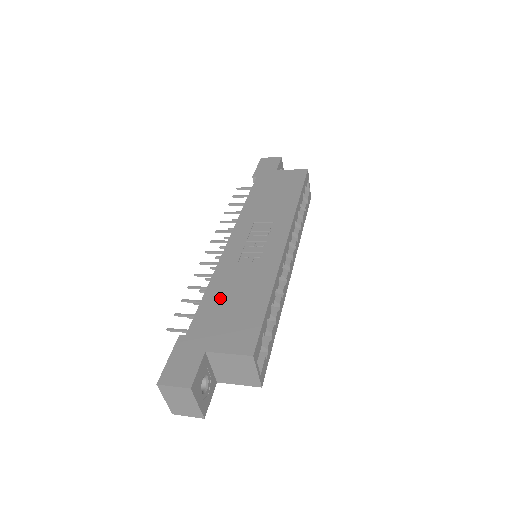
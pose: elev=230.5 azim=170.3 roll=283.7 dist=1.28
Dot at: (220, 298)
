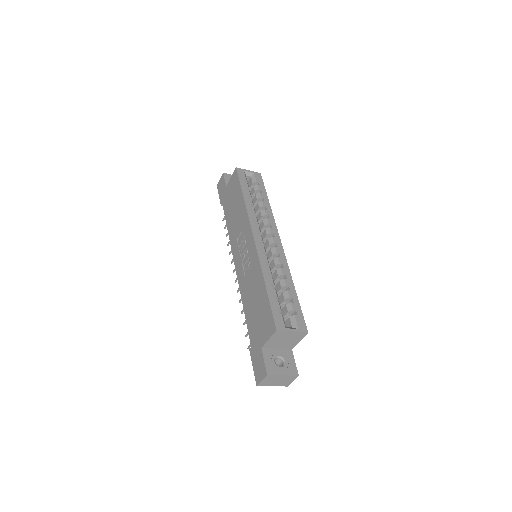
Dot at: (250, 309)
